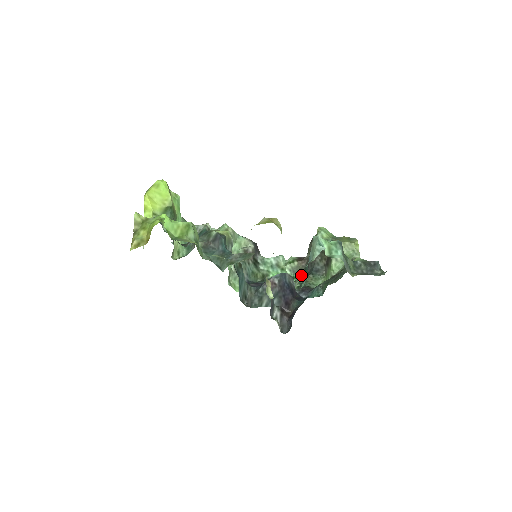
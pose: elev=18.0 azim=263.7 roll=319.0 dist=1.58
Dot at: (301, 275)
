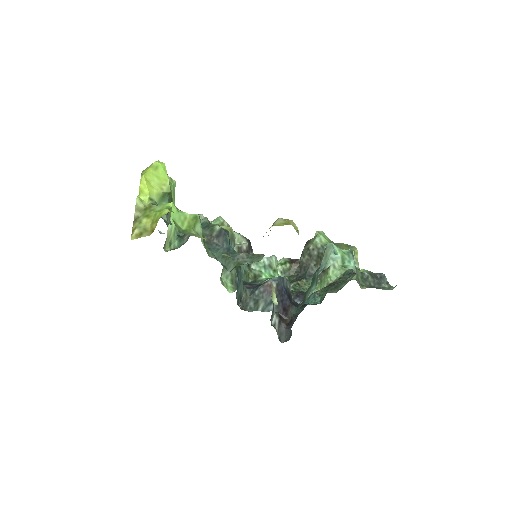
Dot at: (292, 278)
